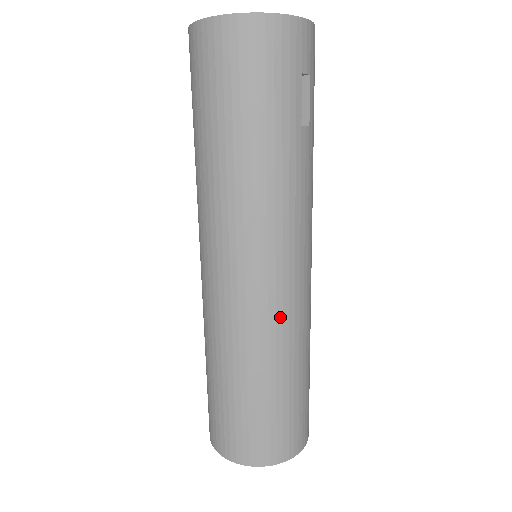
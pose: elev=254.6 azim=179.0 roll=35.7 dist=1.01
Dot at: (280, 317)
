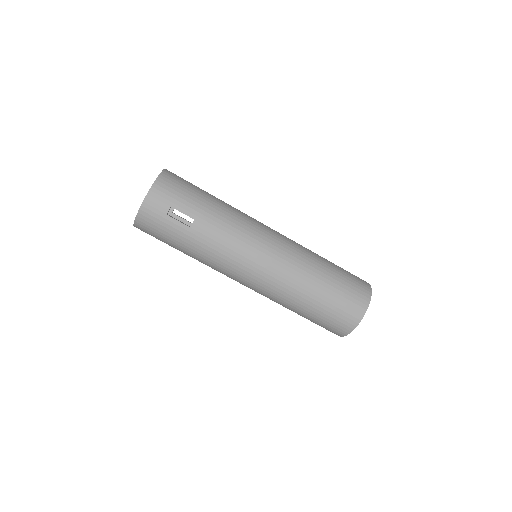
Dot at: (273, 287)
